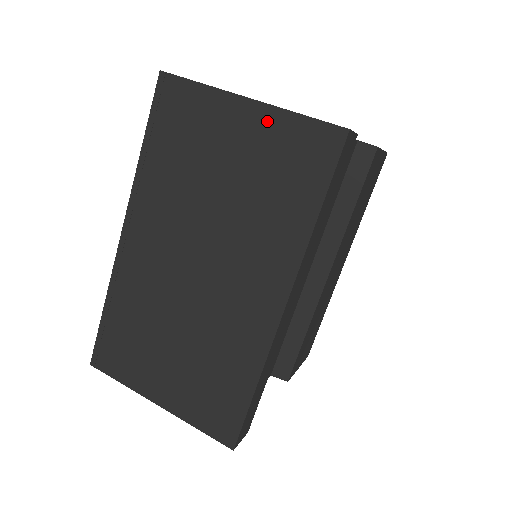
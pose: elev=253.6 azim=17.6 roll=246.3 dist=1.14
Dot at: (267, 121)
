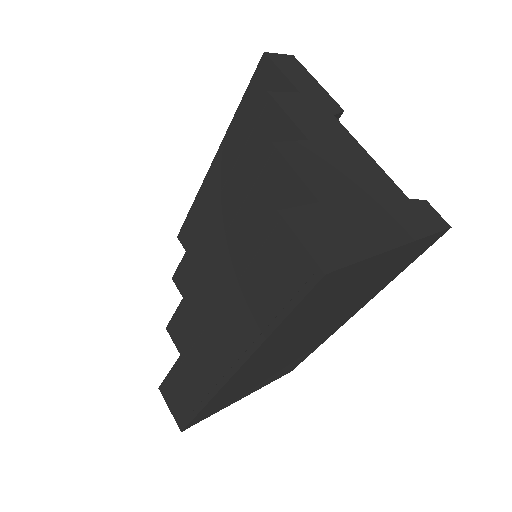
Dot at: (403, 251)
